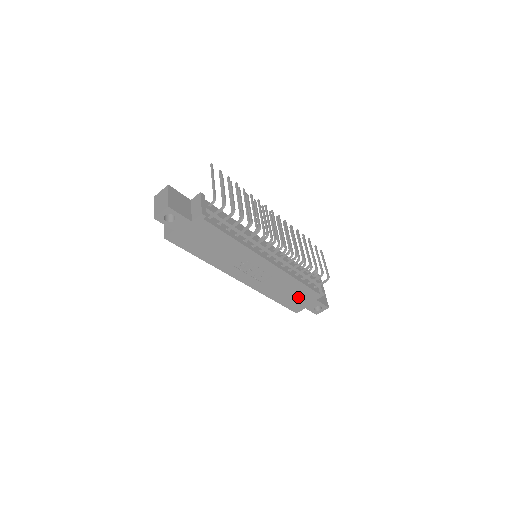
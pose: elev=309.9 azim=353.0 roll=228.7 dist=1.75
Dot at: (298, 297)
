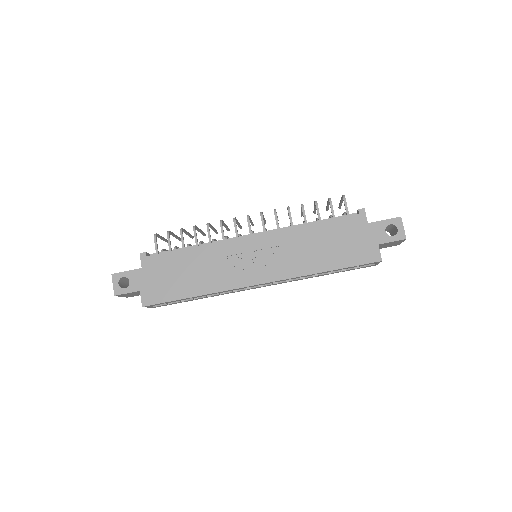
Dot at: (345, 241)
